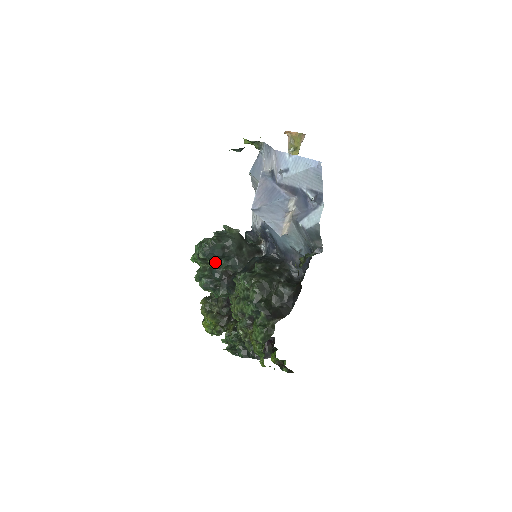
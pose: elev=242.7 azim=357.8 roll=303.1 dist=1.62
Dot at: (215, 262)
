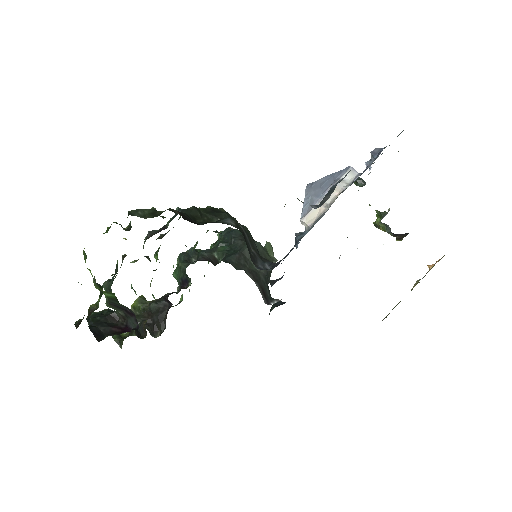
Dot at: (220, 241)
